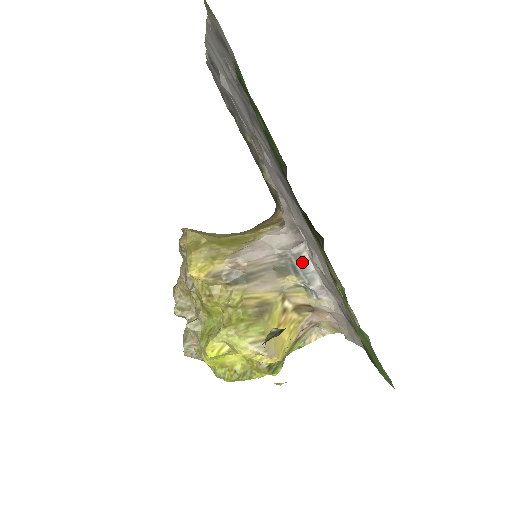
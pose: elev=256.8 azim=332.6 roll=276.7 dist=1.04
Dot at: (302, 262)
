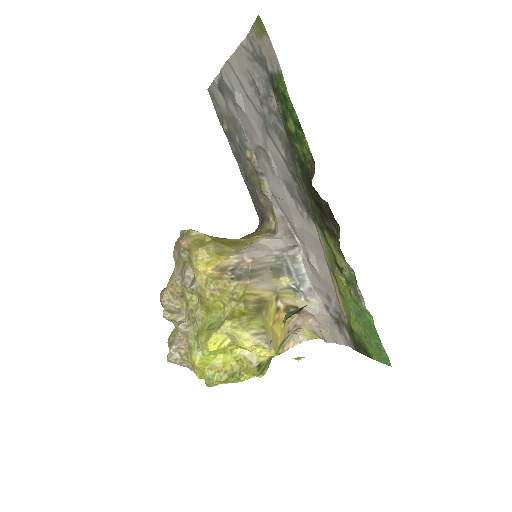
Dot at: (296, 264)
